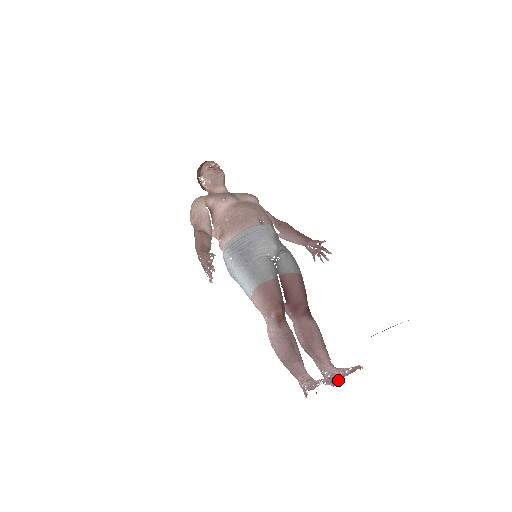
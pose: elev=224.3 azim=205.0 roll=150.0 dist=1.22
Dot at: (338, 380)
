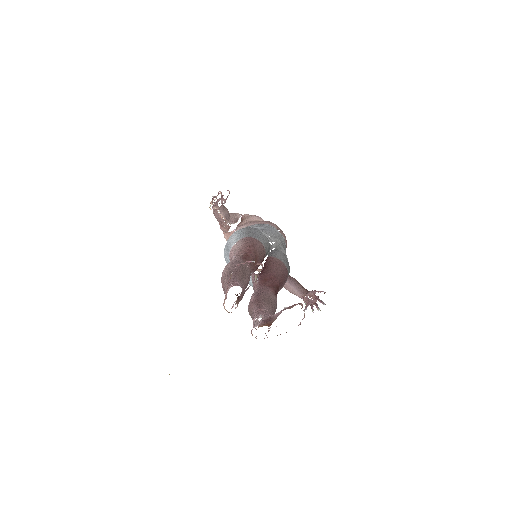
Dot at: (269, 321)
